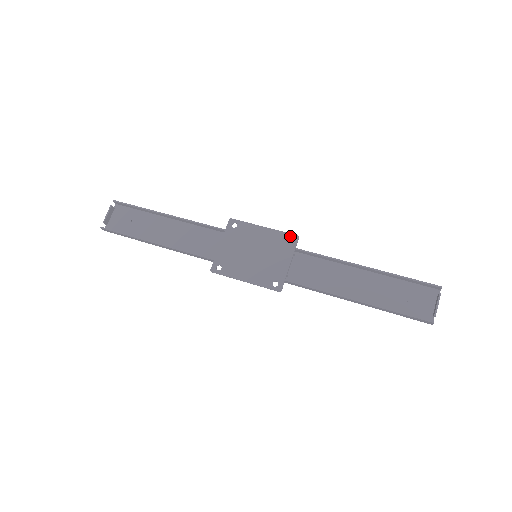
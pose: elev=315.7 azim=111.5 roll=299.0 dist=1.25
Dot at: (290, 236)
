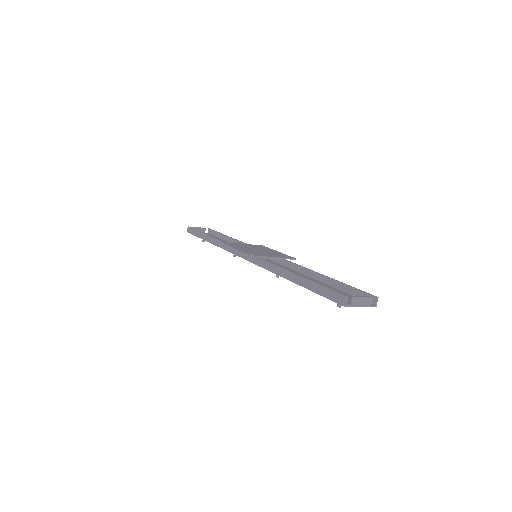
Dot at: (290, 257)
